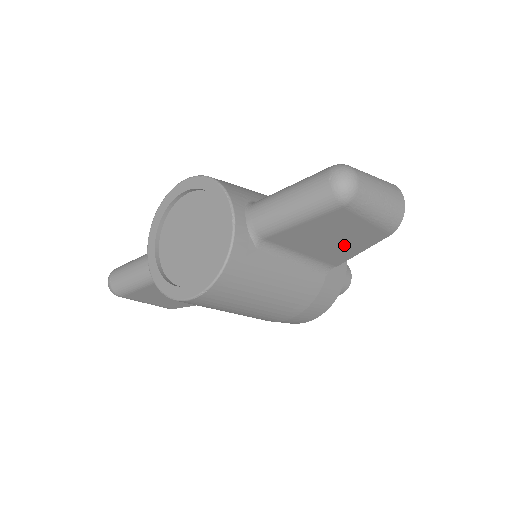
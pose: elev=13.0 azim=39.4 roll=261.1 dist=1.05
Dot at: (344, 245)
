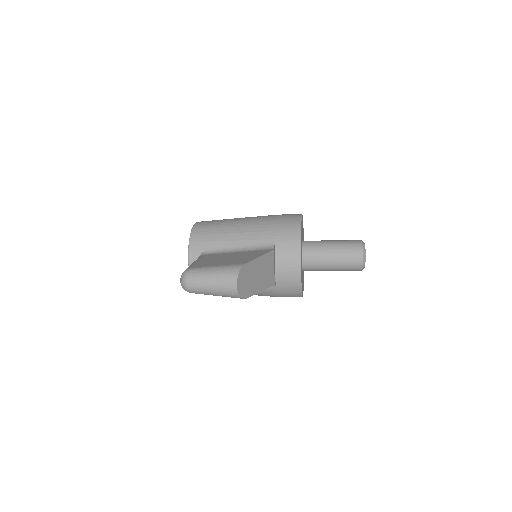
Dot at: occluded
